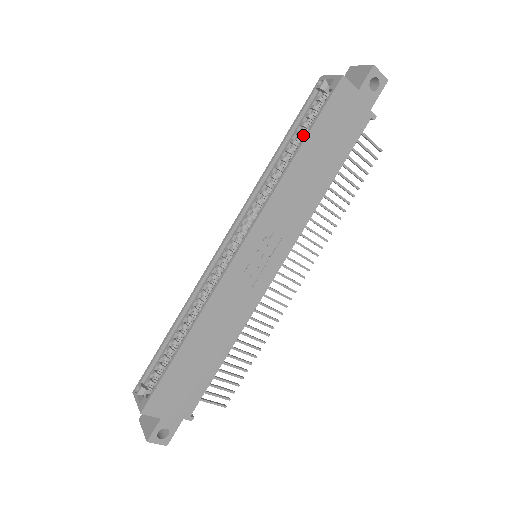
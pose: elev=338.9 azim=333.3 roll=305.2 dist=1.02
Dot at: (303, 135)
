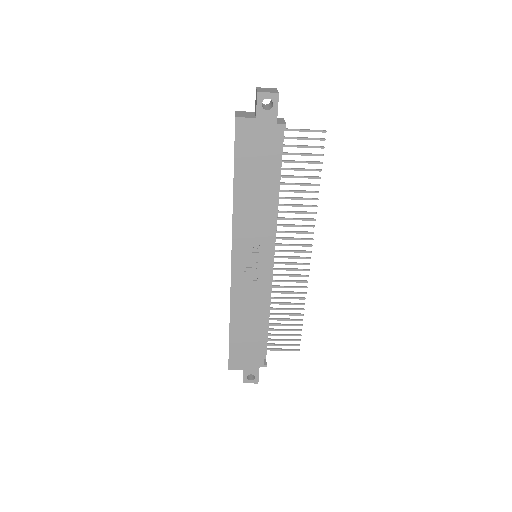
Dot at: occluded
